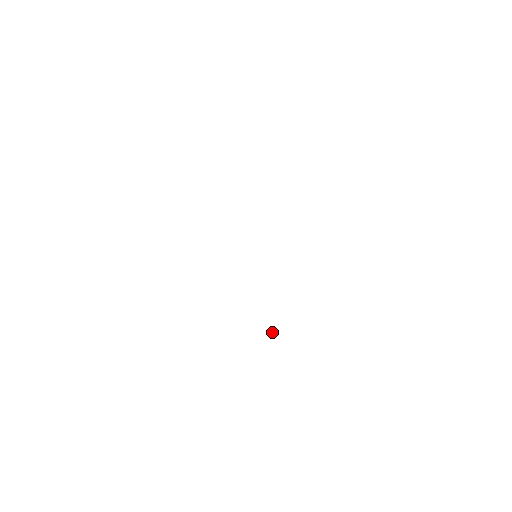
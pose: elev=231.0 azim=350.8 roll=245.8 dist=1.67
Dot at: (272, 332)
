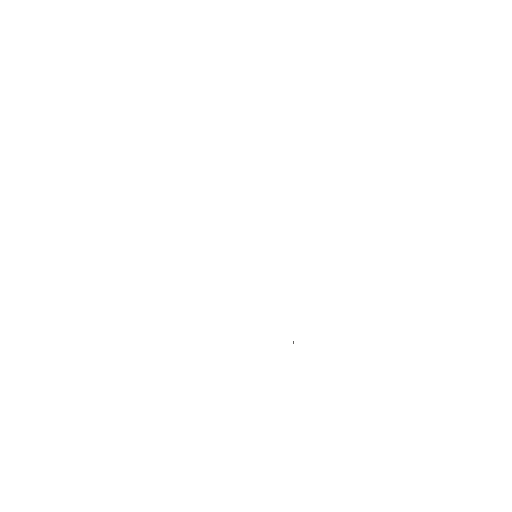
Dot at: occluded
